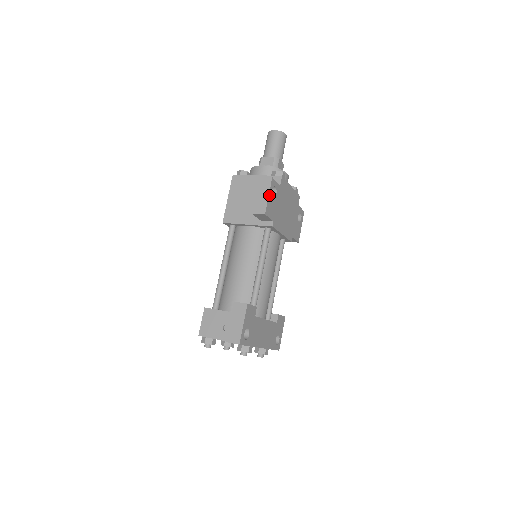
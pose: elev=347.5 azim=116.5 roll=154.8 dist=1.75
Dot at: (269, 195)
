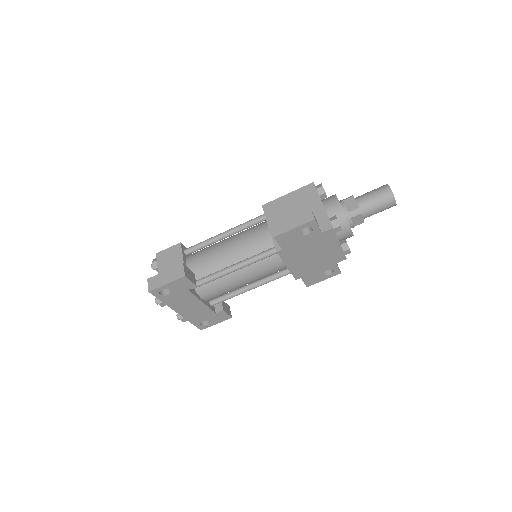
Dot at: (296, 228)
